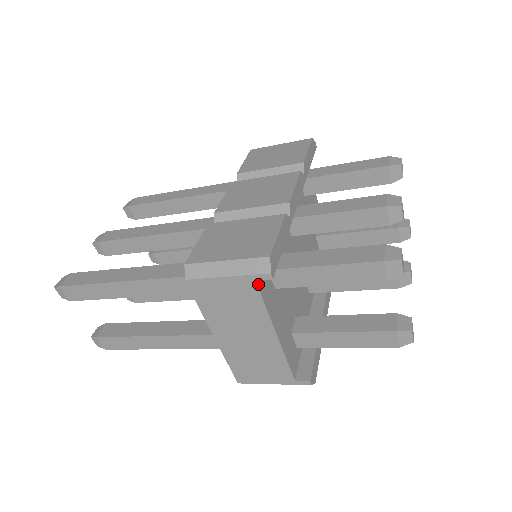
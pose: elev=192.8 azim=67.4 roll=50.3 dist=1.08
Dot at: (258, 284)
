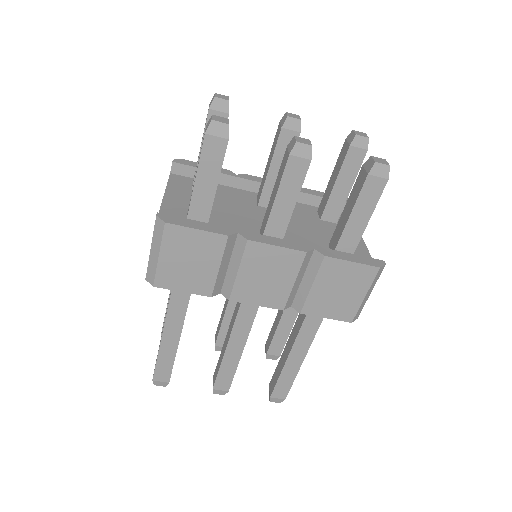
Dot at: (172, 176)
